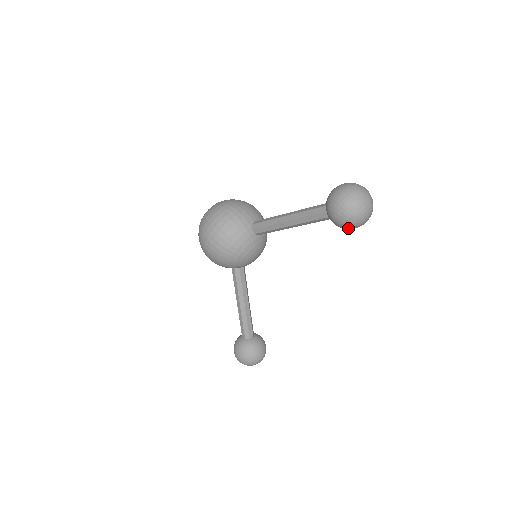
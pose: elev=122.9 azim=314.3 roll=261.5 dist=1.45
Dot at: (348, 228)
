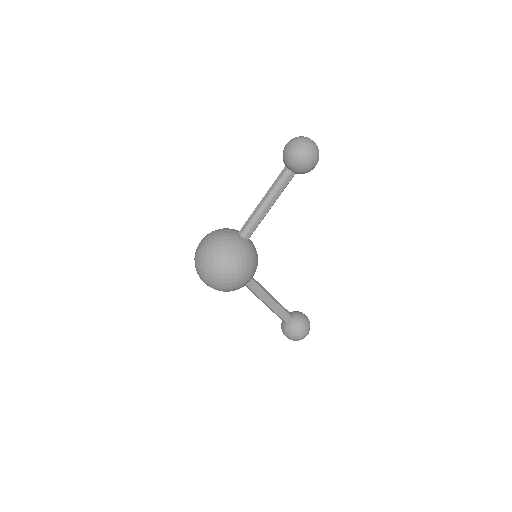
Dot at: occluded
